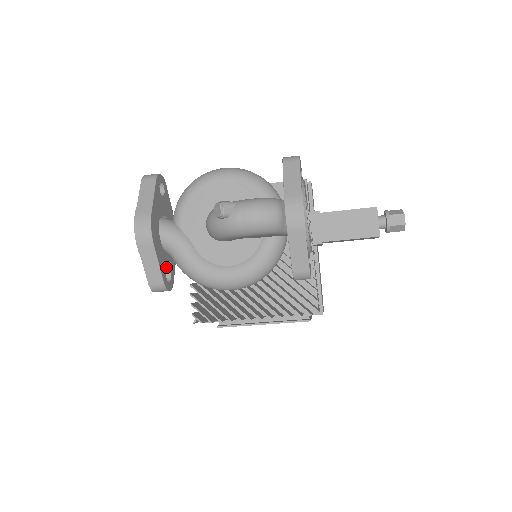
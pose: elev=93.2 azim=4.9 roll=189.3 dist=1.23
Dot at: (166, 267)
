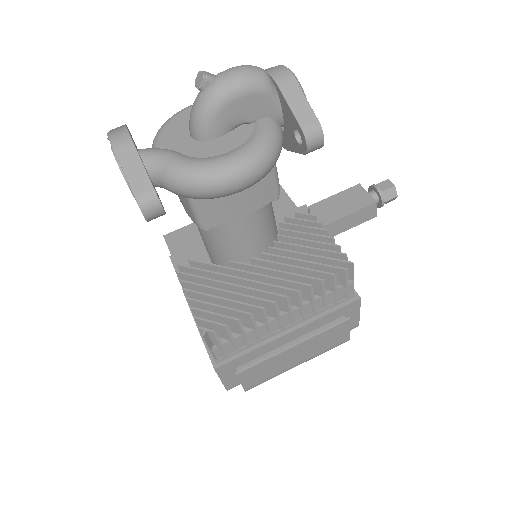
Dot at: occluded
